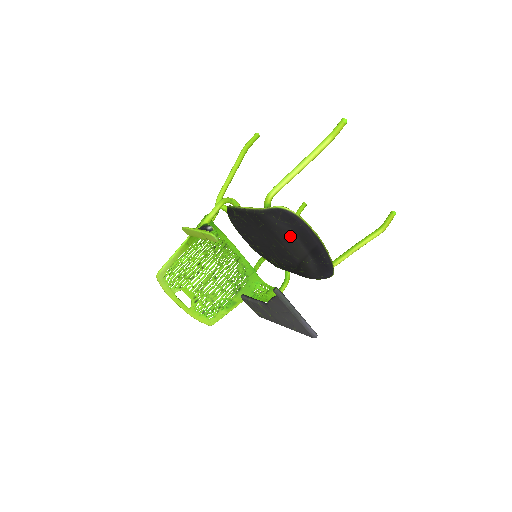
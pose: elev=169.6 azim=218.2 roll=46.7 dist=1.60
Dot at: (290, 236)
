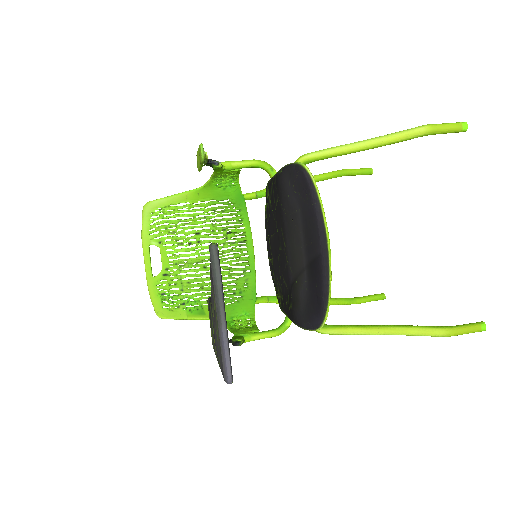
Dot at: (296, 223)
